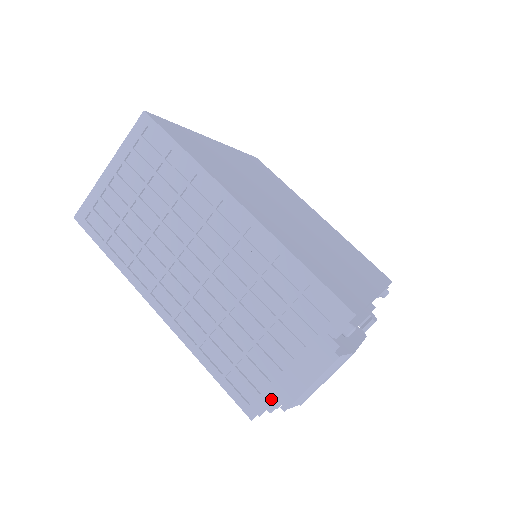
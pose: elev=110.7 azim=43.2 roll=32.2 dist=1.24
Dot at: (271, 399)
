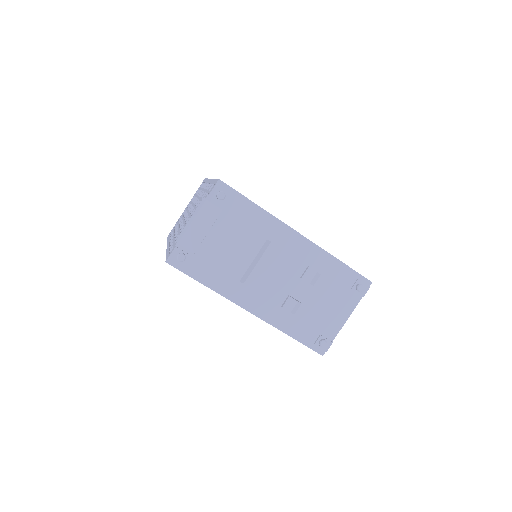
Dot at: occluded
